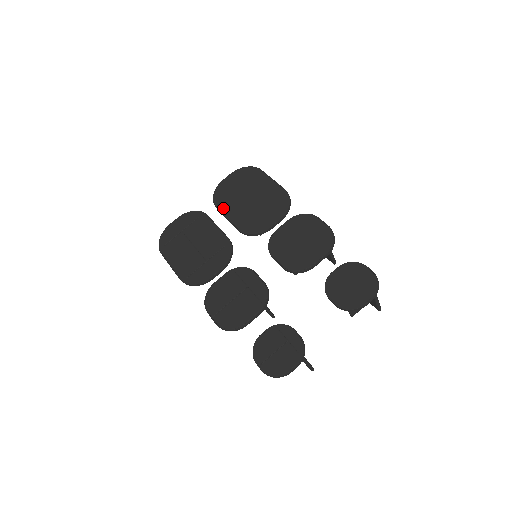
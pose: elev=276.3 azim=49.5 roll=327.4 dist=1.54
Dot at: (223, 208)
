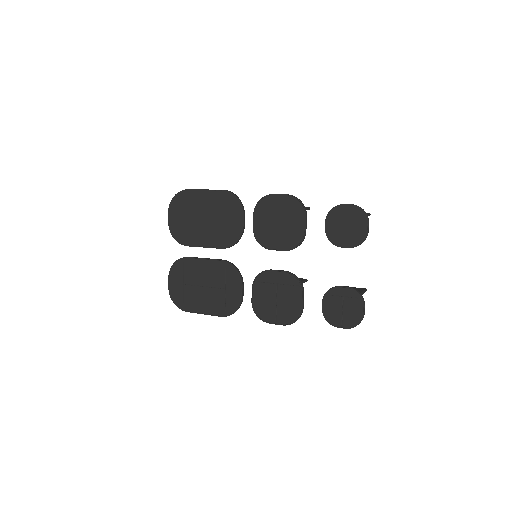
Dot at: (193, 242)
